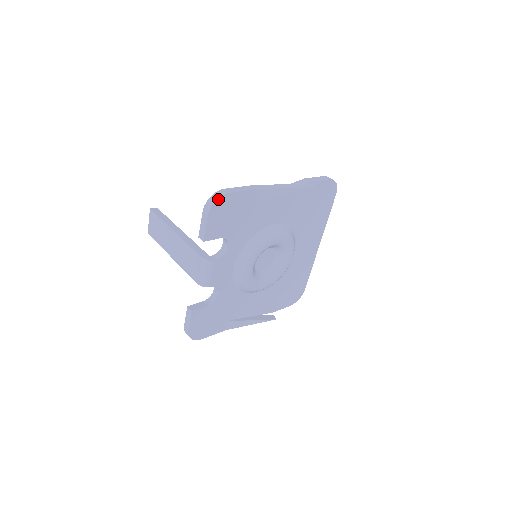
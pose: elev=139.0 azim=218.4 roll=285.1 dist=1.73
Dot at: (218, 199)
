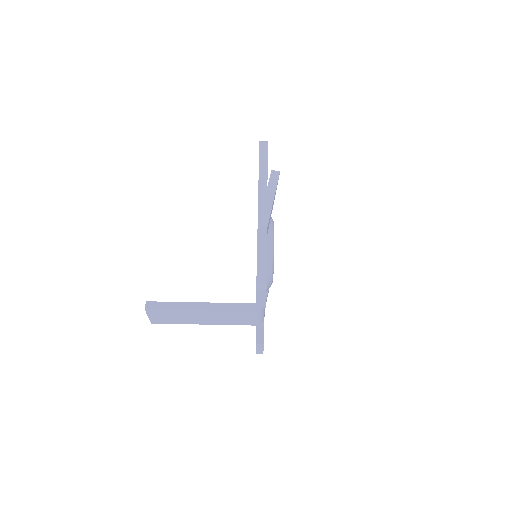
Dot at: (266, 275)
